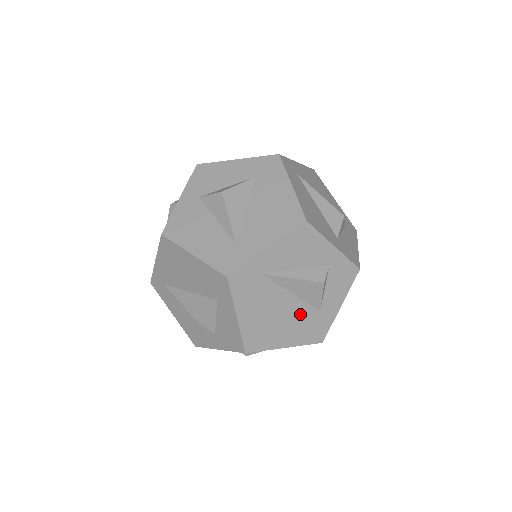
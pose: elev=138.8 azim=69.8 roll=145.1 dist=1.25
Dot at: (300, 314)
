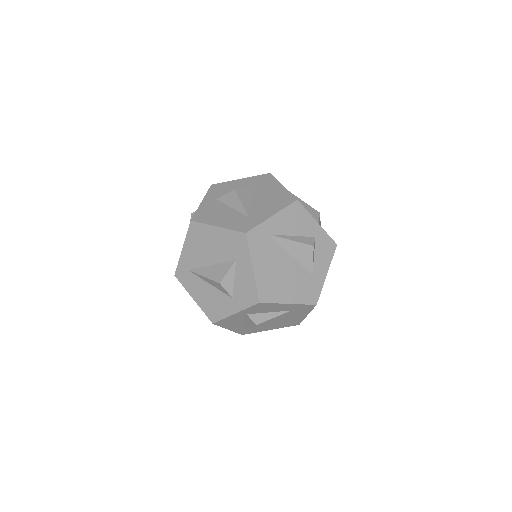
Dot at: (298, 275)
